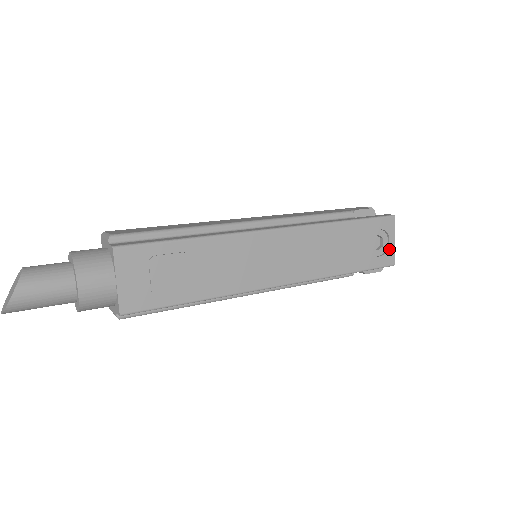
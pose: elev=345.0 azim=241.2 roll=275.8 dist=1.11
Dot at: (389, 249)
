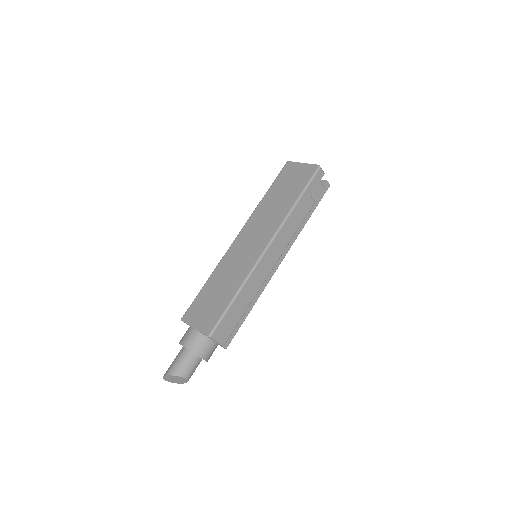
Dot at: occluded
